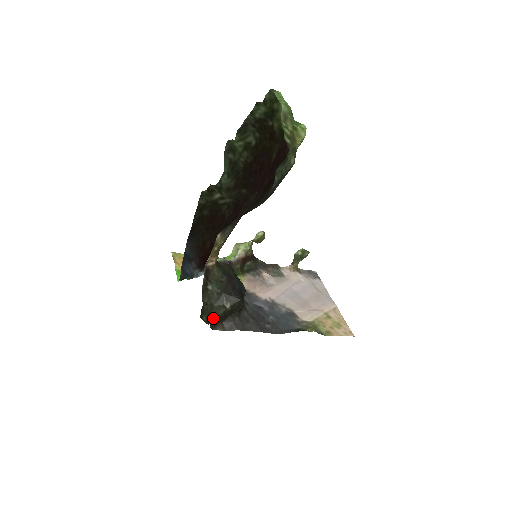
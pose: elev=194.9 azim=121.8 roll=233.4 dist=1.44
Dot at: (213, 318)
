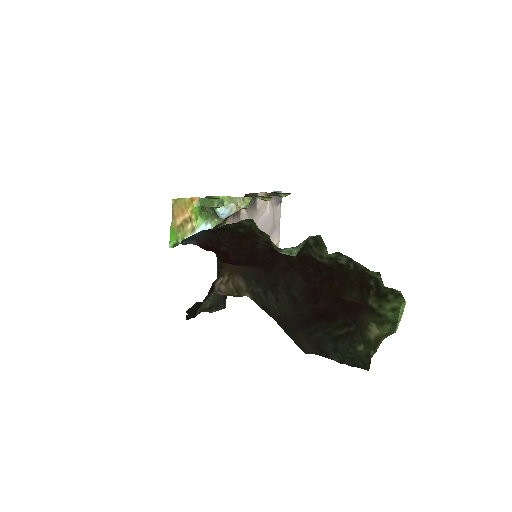
Dot at: (194, 313)
